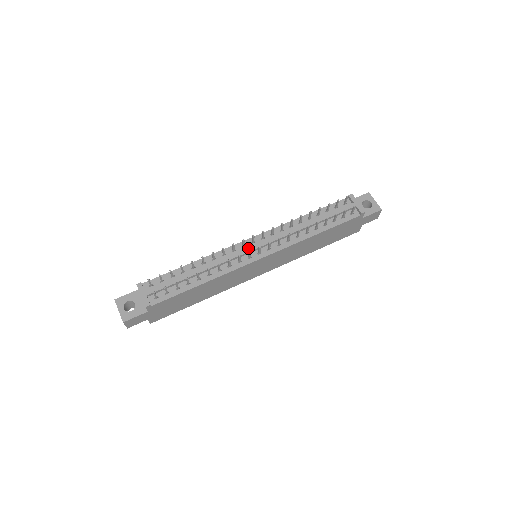
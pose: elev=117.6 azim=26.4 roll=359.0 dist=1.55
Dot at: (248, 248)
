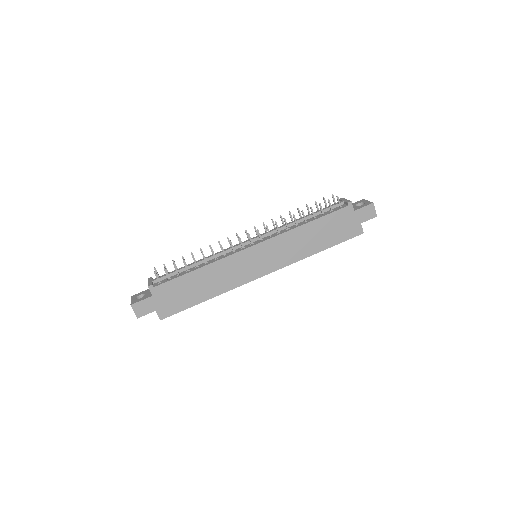
Dot at: (243, 242)
